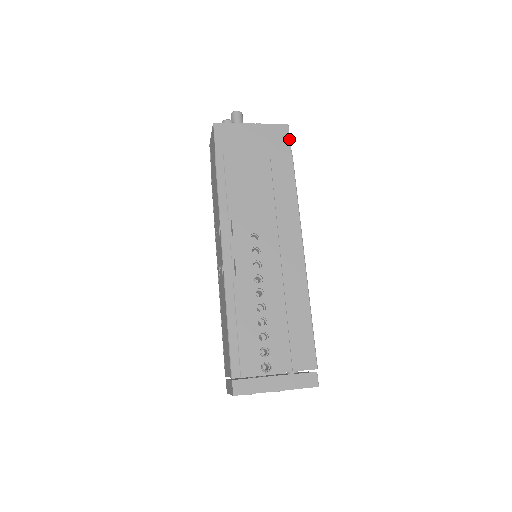
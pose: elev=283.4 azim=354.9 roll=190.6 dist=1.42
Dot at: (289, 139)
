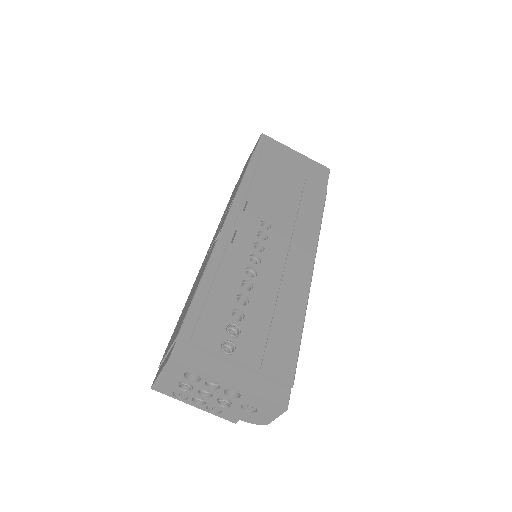
Dot at: (328, 178)
